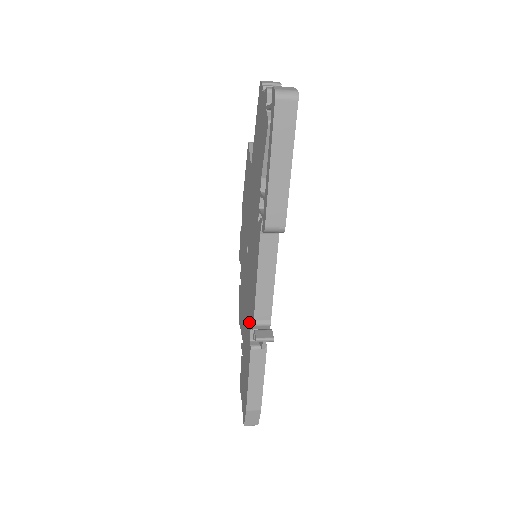
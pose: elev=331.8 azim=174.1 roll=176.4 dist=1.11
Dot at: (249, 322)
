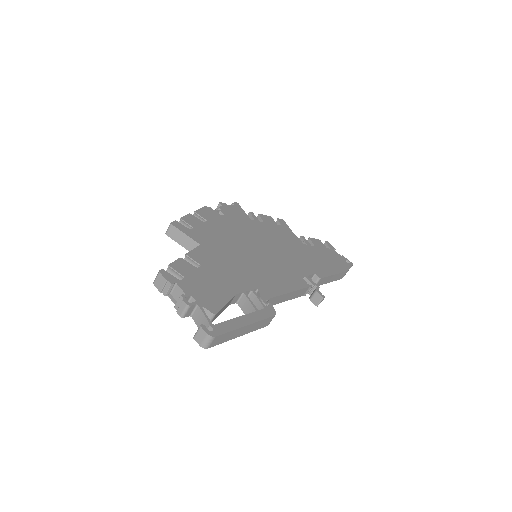
Dot at: occluded
